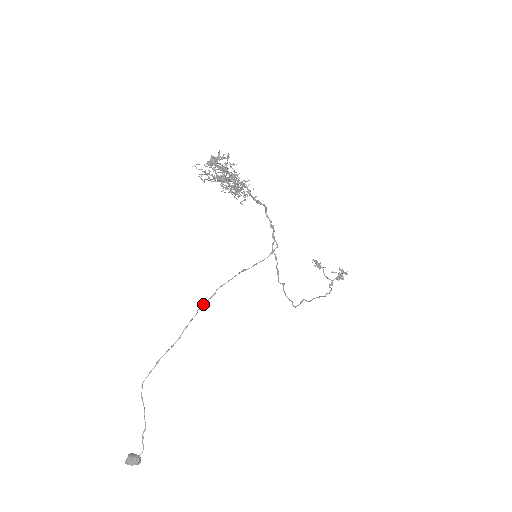
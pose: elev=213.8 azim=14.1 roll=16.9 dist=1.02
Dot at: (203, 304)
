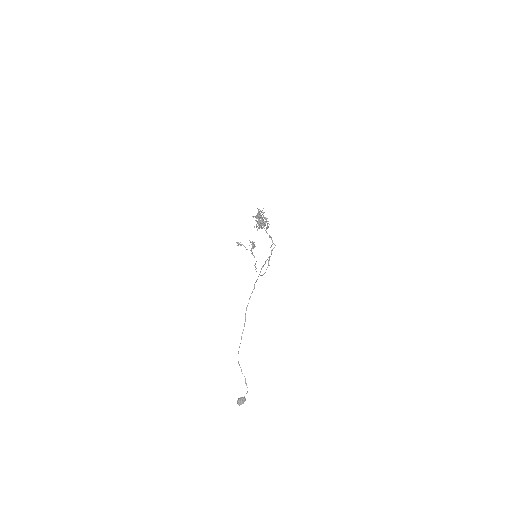
Dot at: (250, 296)
